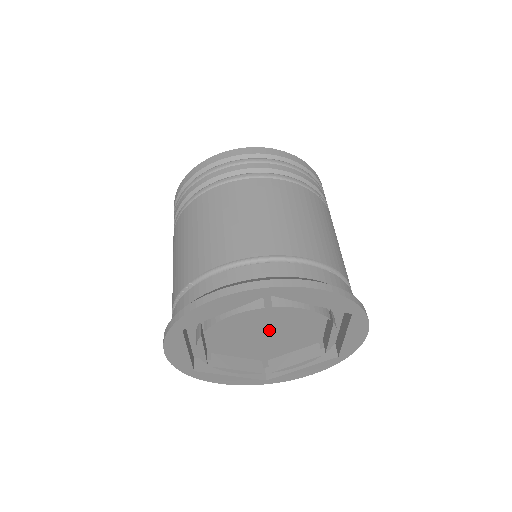
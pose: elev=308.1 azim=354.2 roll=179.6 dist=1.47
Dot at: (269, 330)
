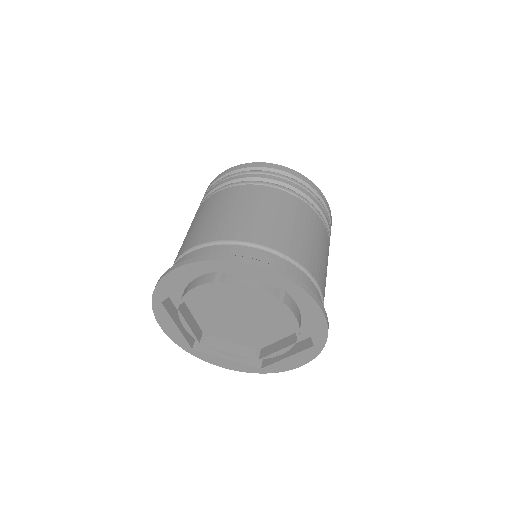
Dot at: (244, 313)
